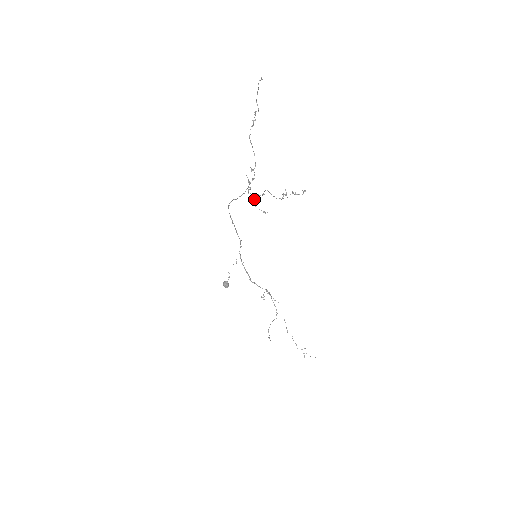
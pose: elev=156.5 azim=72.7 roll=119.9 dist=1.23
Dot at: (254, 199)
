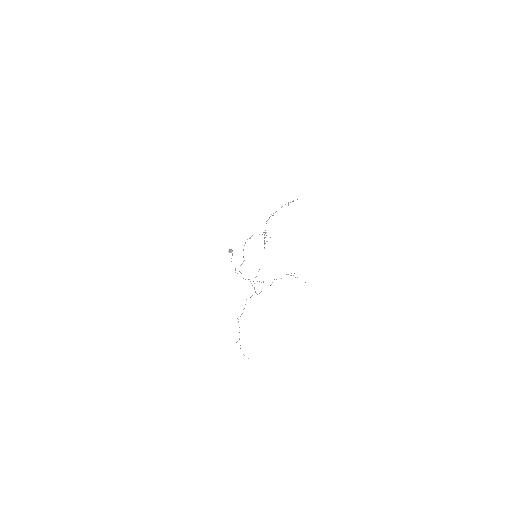
Dot at: (269, 218)
